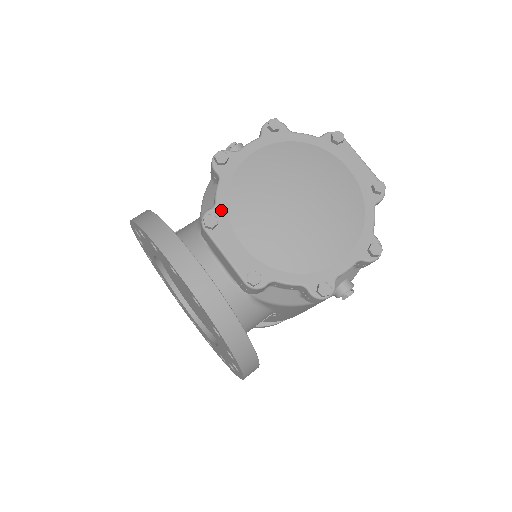
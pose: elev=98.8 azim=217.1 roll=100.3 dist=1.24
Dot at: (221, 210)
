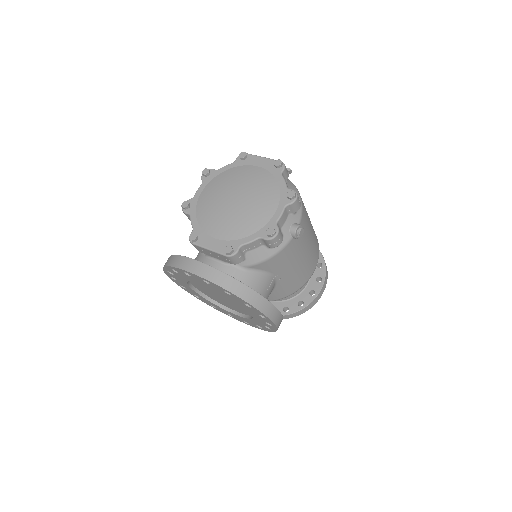
Dot at: (197, 229)
